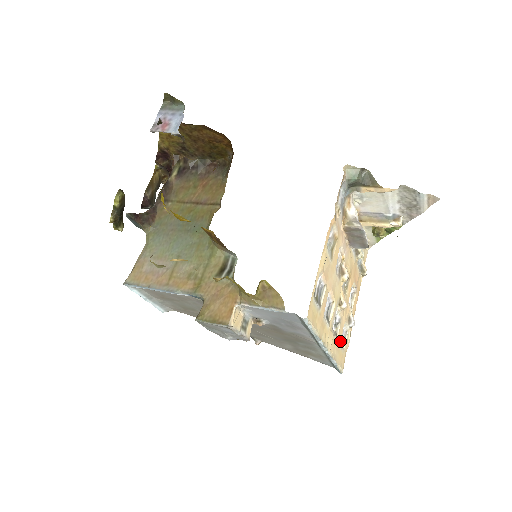
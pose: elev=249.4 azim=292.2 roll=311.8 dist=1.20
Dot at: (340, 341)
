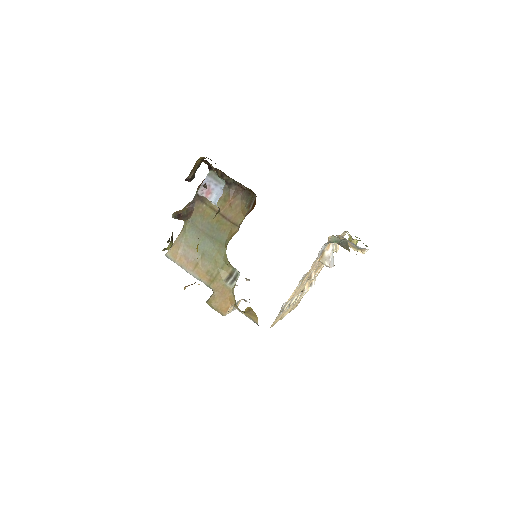
Dot at: occluded
